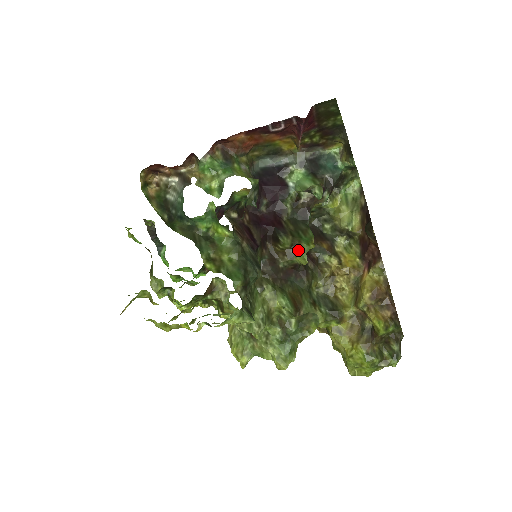
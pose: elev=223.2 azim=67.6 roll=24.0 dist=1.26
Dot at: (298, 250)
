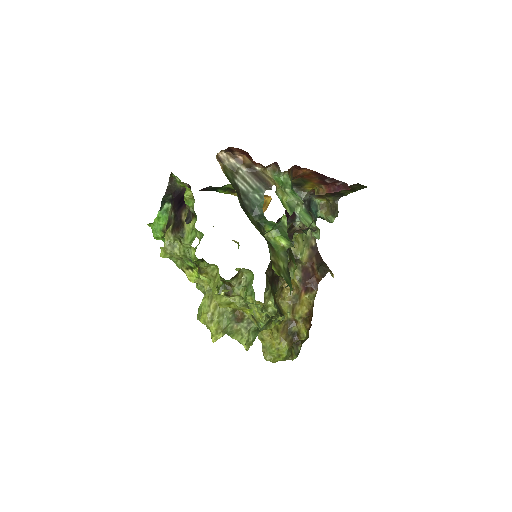
Dot at: (290, 267)
